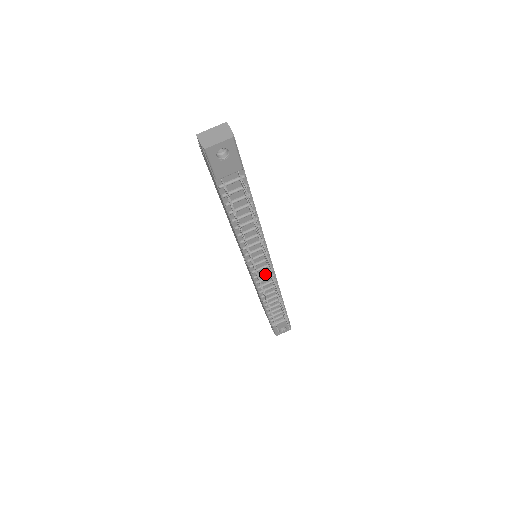
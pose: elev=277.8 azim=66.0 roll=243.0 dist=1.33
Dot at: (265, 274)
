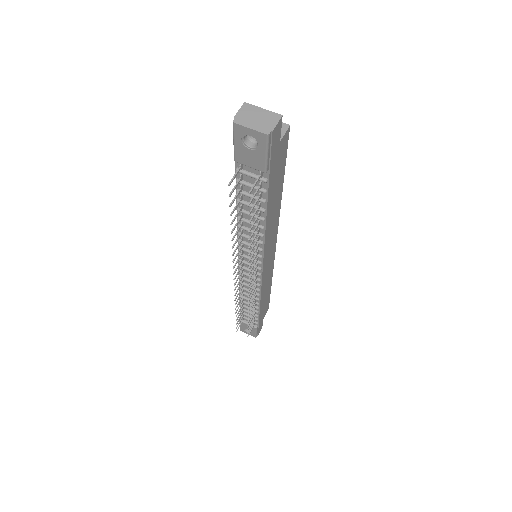
Dot at: occluded
